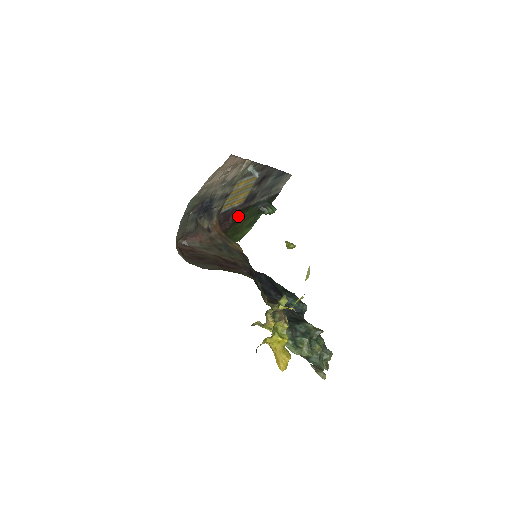
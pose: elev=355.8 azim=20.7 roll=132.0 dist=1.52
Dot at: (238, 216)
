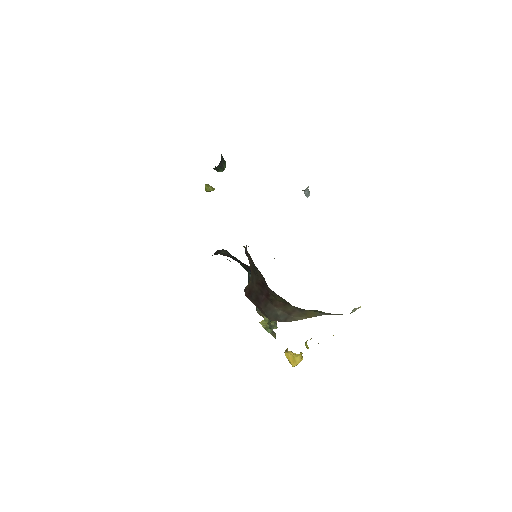
Dot at: occluded
